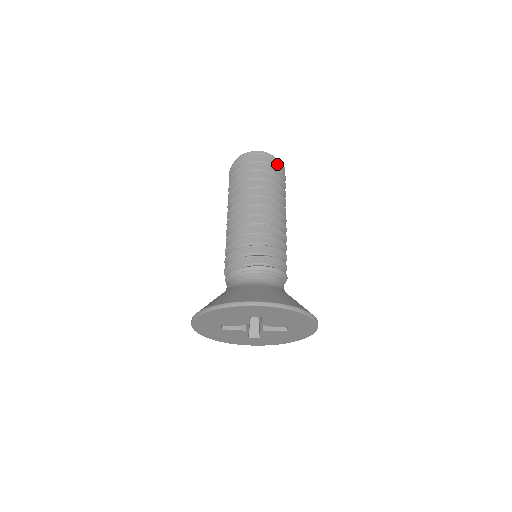
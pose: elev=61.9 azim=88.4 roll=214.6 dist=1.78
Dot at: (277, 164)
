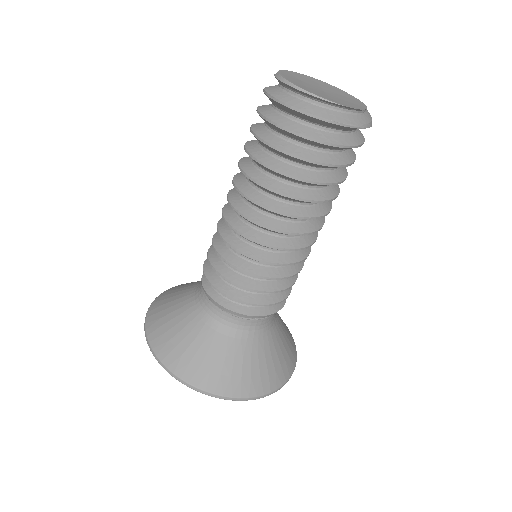
Dot at: occluded
